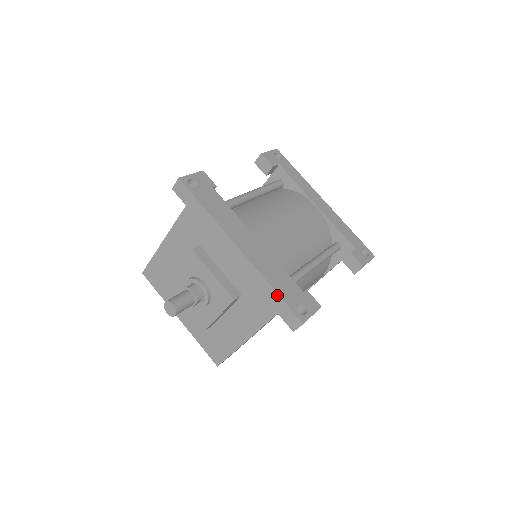
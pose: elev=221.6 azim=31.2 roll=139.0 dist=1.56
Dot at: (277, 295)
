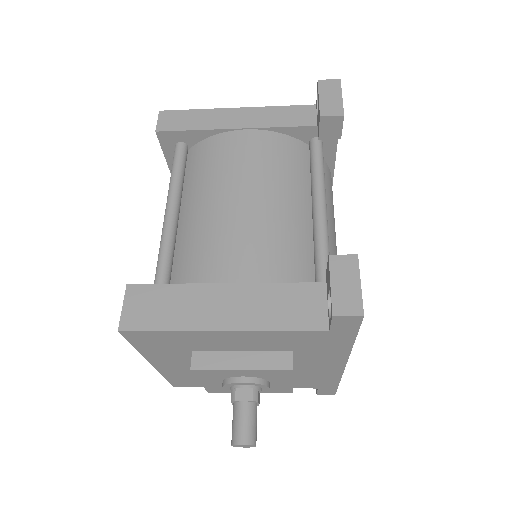
Dot at: (337, 385)
